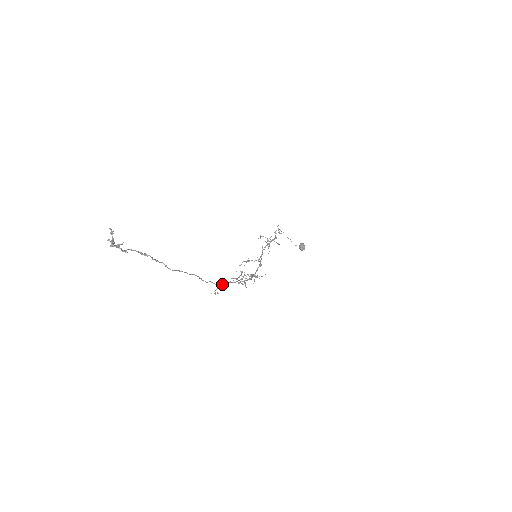
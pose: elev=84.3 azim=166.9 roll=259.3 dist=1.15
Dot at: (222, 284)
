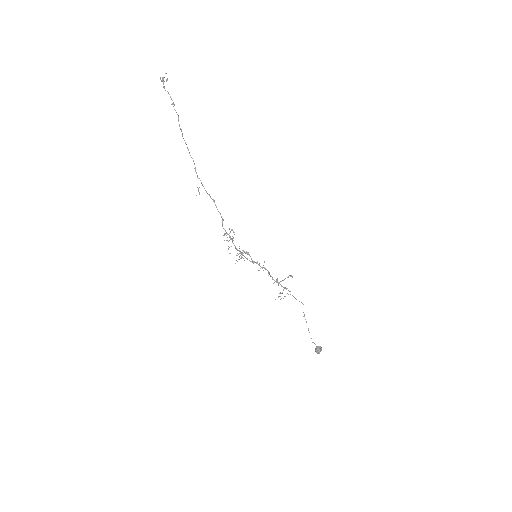
Dot at: (207, 193)
